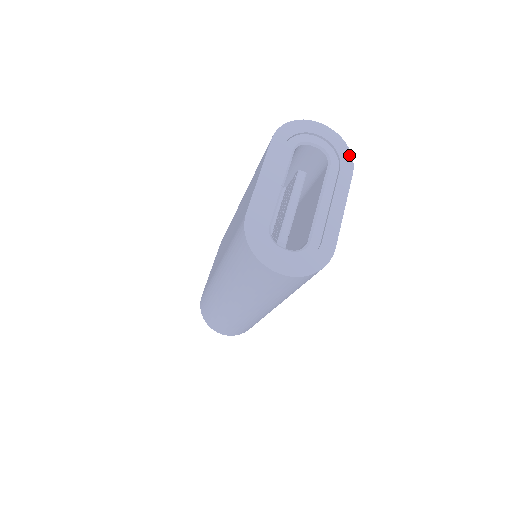
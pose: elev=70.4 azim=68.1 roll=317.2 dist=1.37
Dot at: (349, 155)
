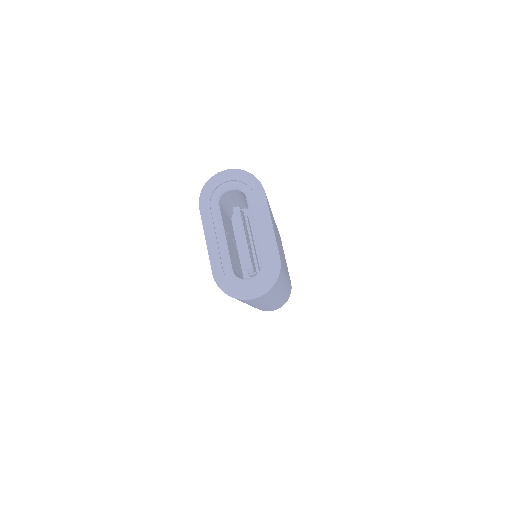
Dot at: (256, 180)
